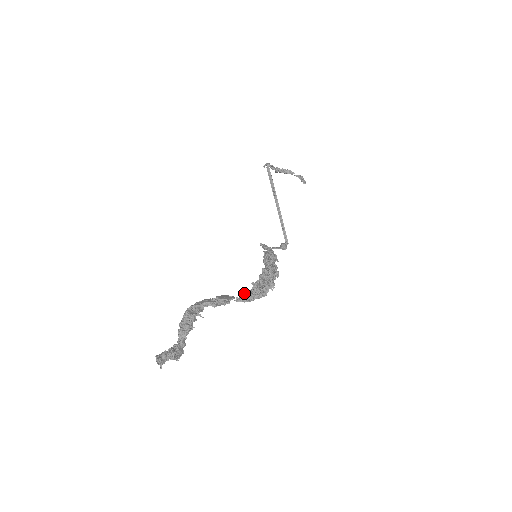
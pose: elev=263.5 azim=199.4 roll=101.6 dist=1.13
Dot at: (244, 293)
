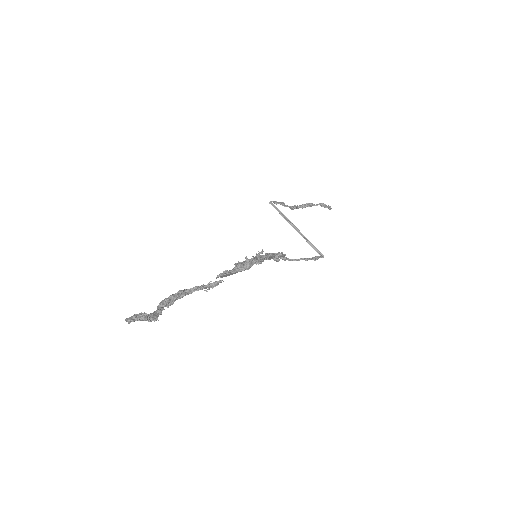
Dot at: (224, 271)
